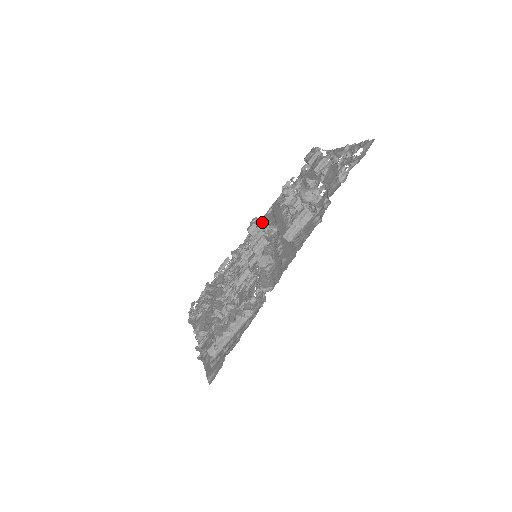
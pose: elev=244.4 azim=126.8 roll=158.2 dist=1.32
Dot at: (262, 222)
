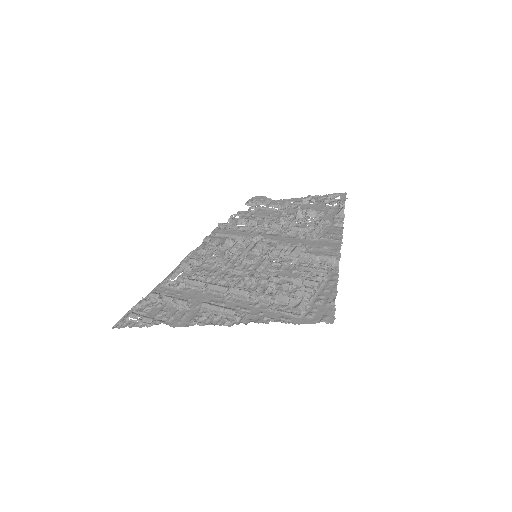
Dot at: occluded
